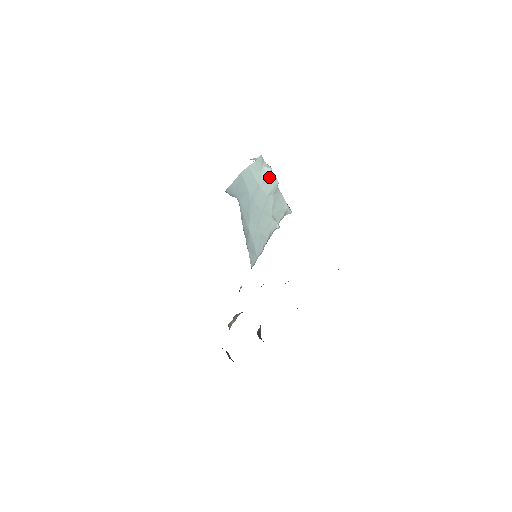
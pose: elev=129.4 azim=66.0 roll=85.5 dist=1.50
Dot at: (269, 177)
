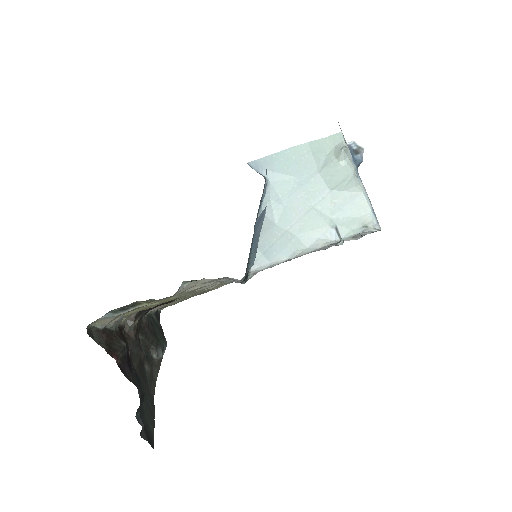
Dot at: (338, 163)
